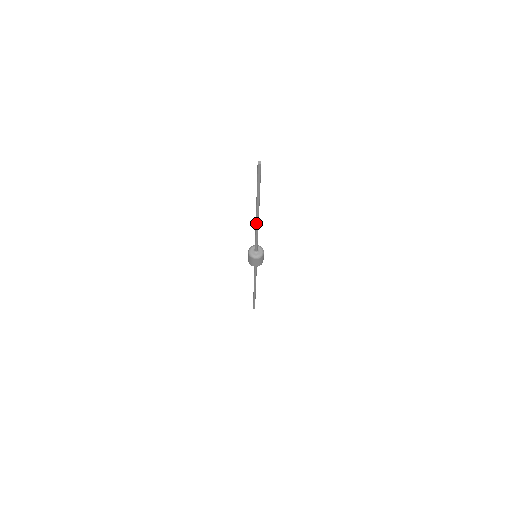
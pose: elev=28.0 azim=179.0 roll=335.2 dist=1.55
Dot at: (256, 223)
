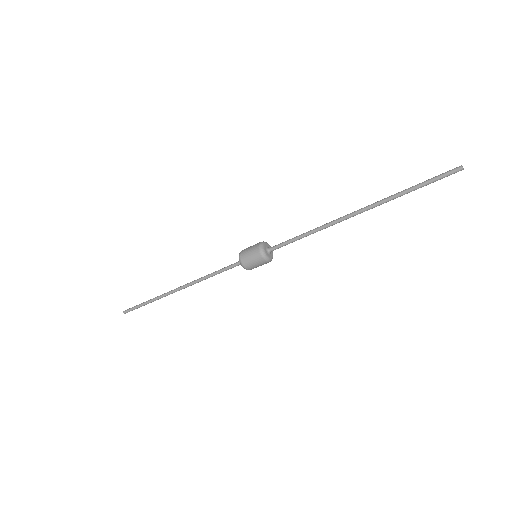
Dot at: (334, 221)
